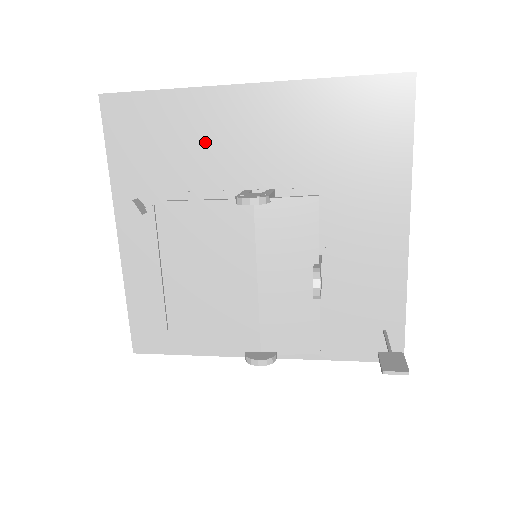
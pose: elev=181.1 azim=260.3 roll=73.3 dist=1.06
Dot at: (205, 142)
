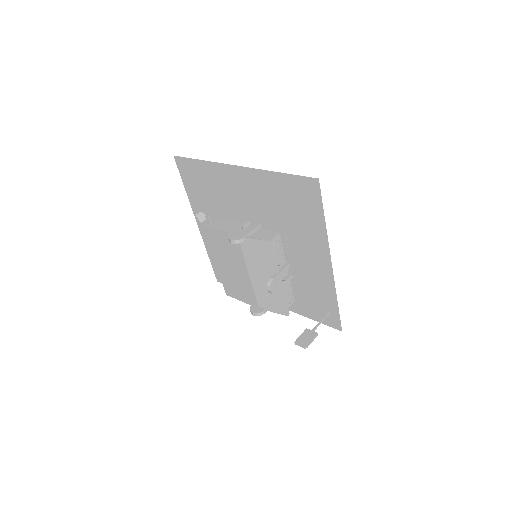
Dot at: (224, 191)
